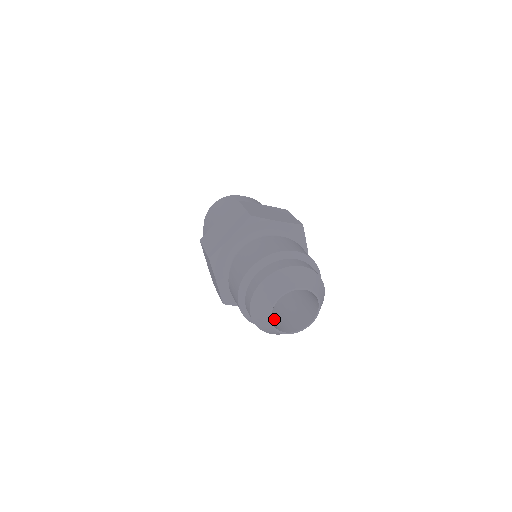
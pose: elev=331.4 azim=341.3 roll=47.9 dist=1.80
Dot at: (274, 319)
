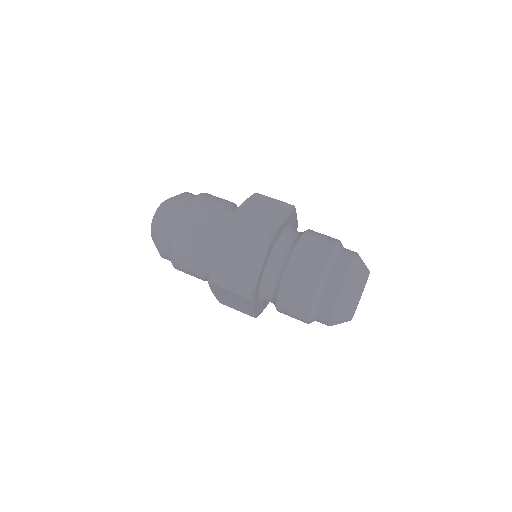
Dot at: occluded
